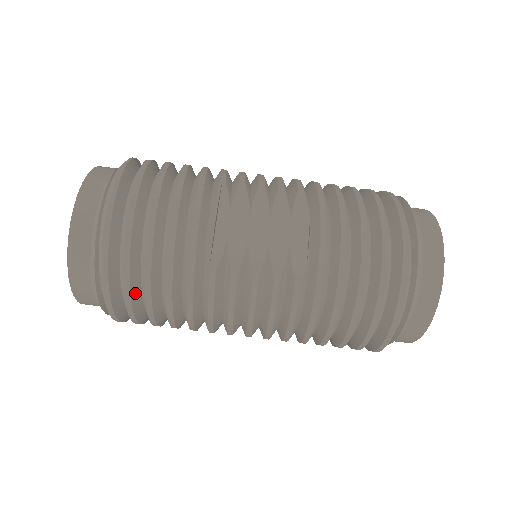
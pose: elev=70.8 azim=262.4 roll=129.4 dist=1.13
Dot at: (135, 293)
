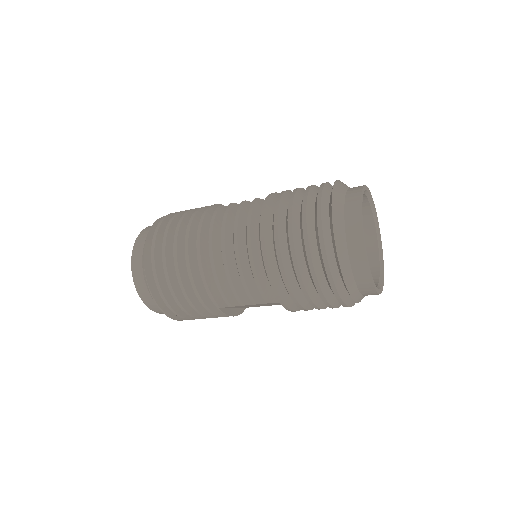
Dot at: occluded
